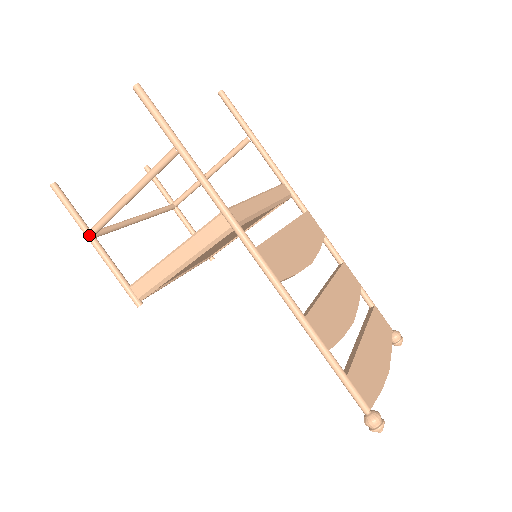
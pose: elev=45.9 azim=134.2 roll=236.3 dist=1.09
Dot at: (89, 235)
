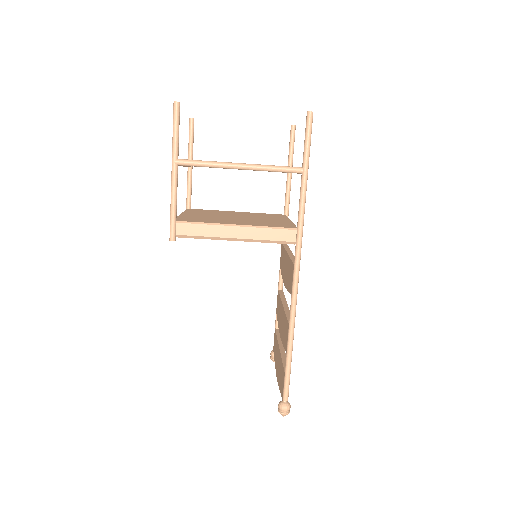
Dot at: (177, 163)
